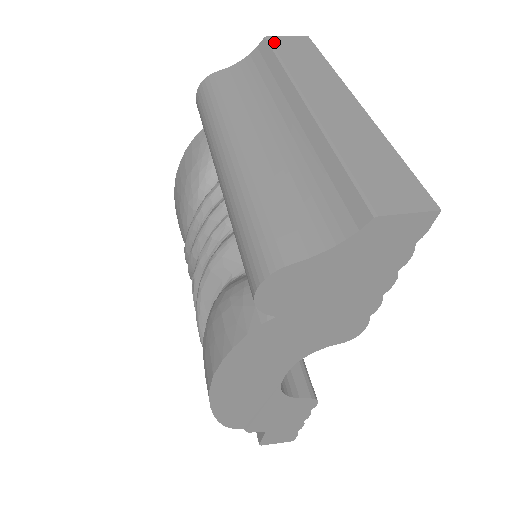
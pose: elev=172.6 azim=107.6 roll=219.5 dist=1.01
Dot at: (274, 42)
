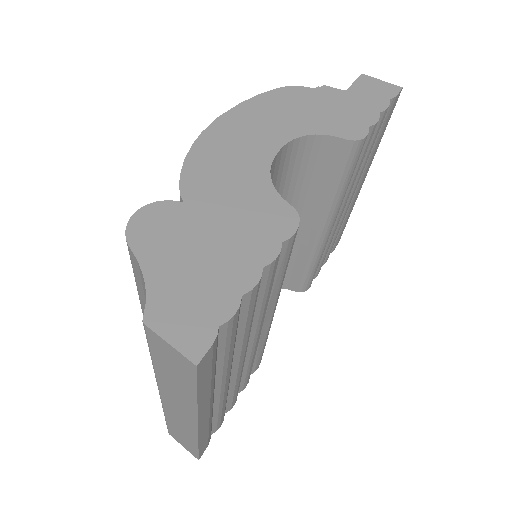
Dot at: (150, 338)
